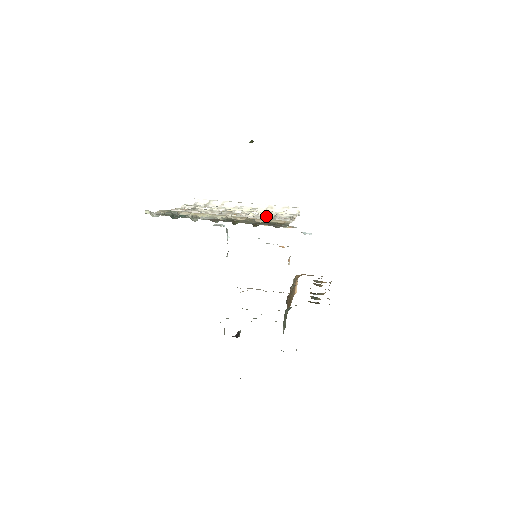
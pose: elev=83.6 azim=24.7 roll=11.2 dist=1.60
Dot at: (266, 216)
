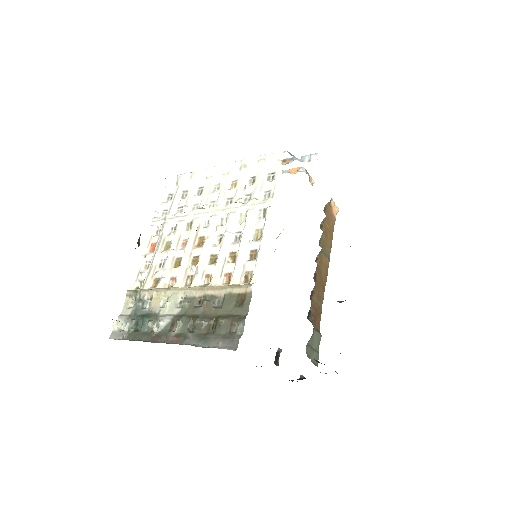
Dot at: (235, 229)
